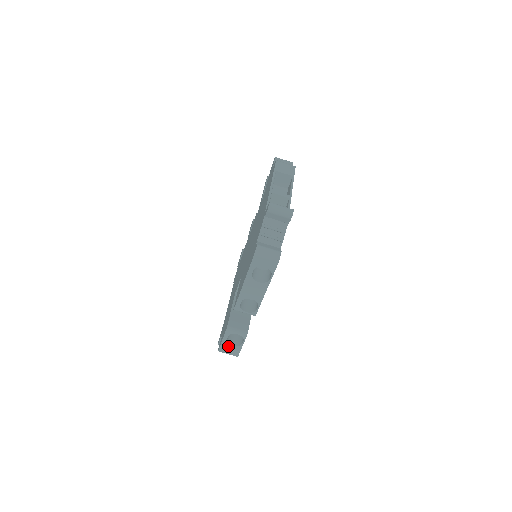
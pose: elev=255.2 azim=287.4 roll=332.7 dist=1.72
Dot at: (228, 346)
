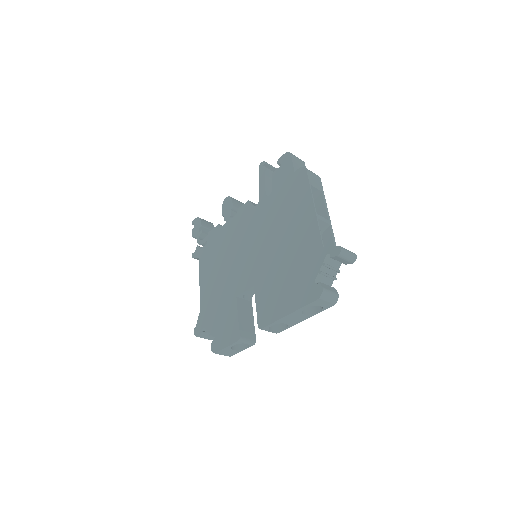
Dot at: (228, 350)
